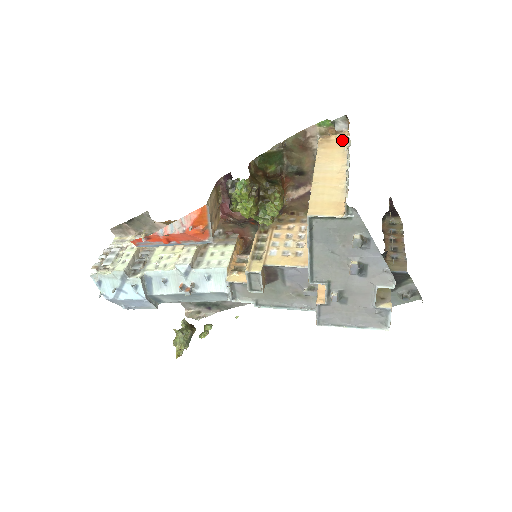
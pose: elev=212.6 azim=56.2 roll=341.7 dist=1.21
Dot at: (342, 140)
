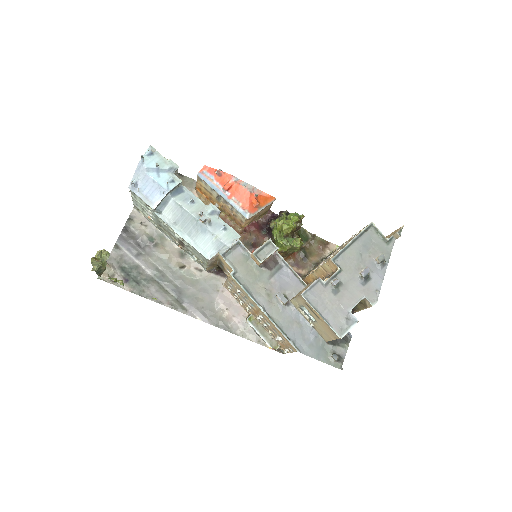
Dot at: occluded
